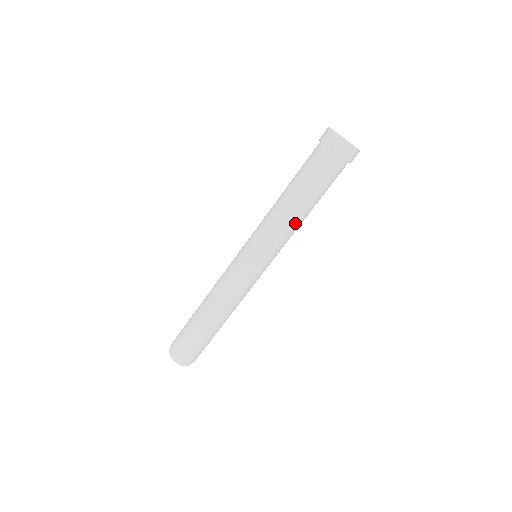
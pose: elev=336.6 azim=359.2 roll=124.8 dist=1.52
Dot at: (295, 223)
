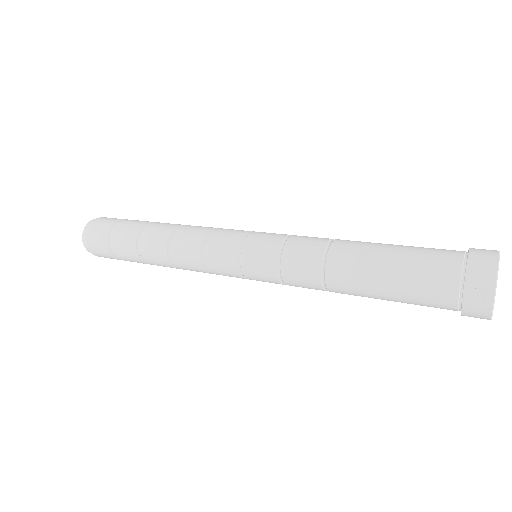
Dot at: (326, 285)
